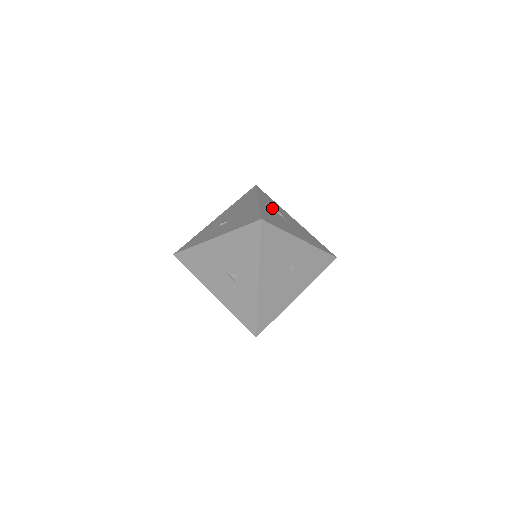
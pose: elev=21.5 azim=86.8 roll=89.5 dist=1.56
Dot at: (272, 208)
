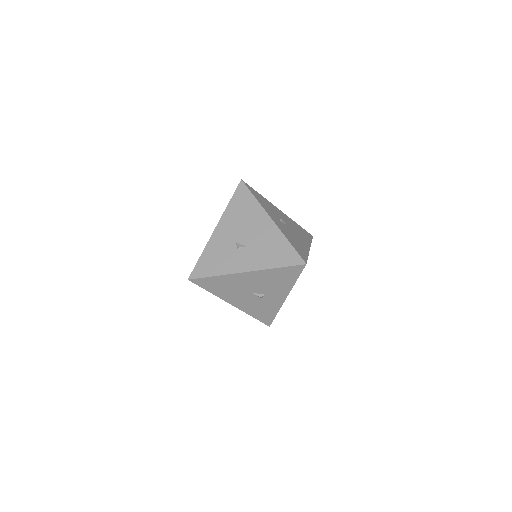
Dot at: (276, 218)
